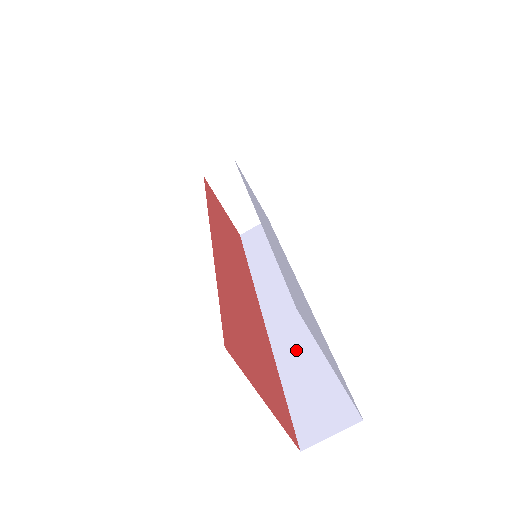
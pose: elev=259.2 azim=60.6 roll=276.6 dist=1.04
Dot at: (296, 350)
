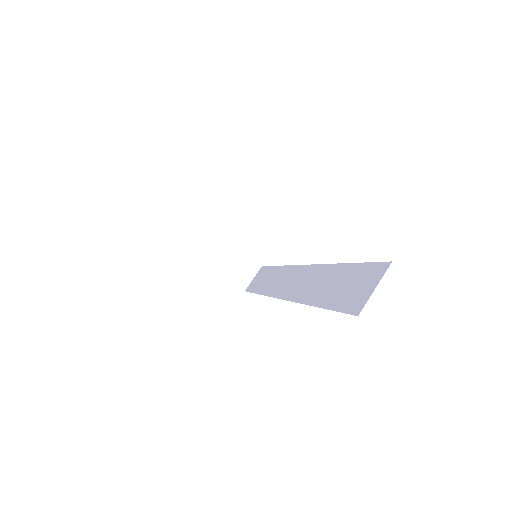
Dot at: (322, 287)
